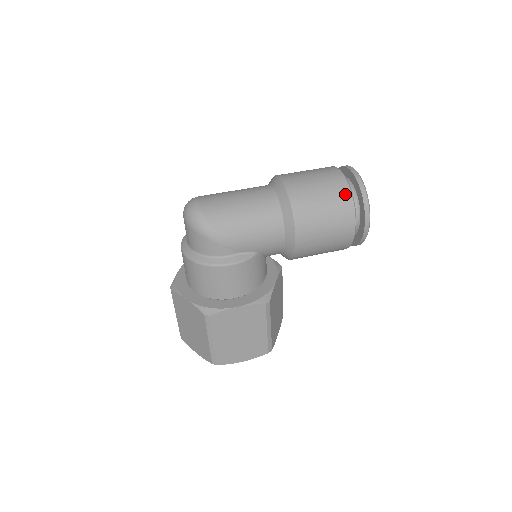
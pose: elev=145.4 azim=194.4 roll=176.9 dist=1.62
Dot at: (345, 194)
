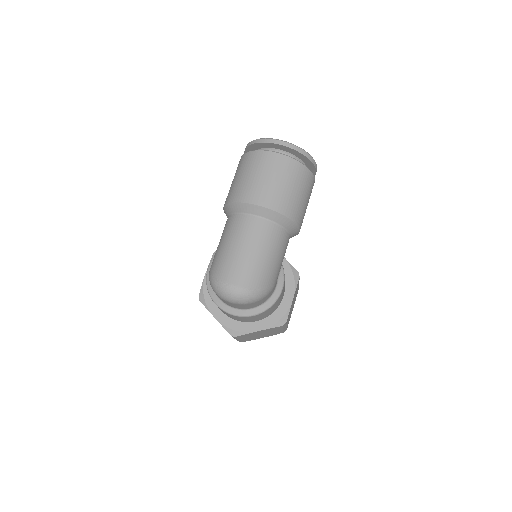
Dot at: (301, 170)
